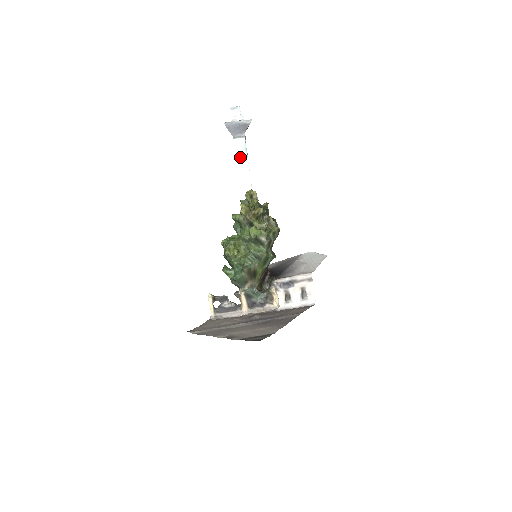
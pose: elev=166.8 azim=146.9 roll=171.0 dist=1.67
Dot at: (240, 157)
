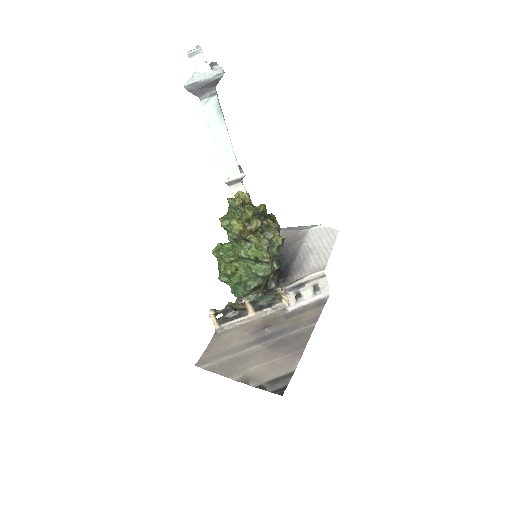
Dot at: (214, 123)
